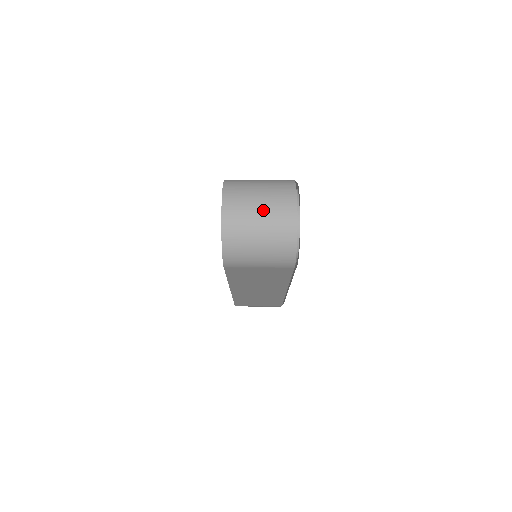
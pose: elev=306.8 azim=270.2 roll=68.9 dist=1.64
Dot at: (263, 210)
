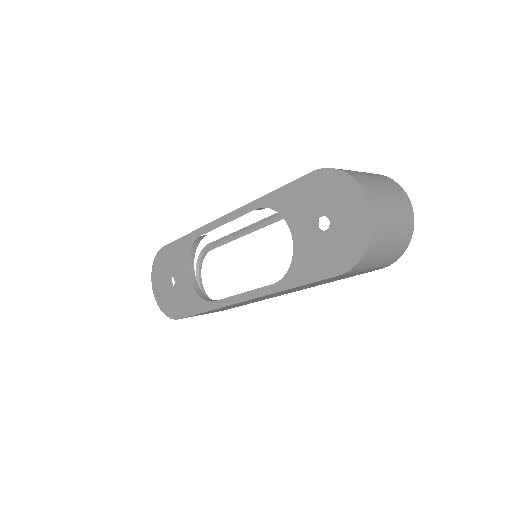
Dot at: (395, 208)
